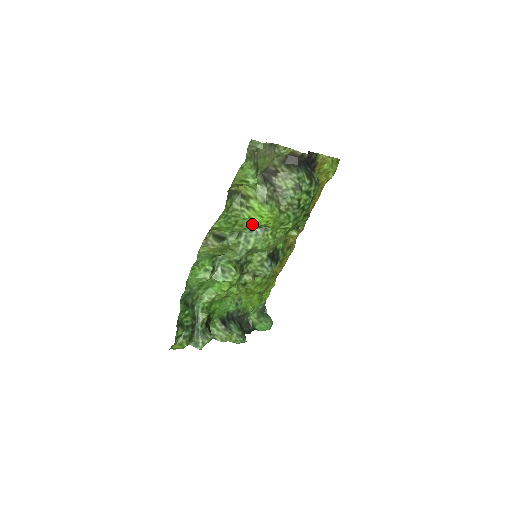
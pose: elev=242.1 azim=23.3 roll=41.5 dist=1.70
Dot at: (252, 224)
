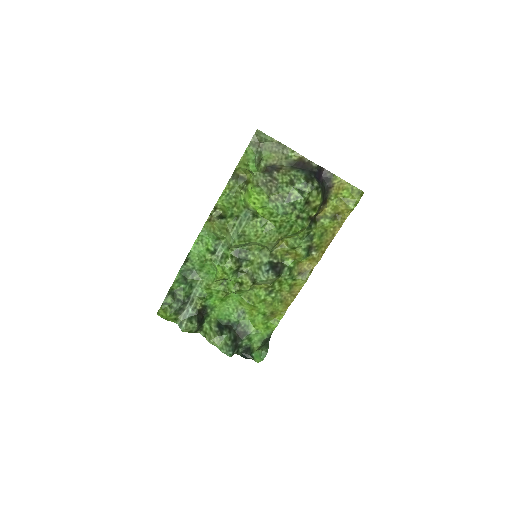
Dot at: (246, 207)
